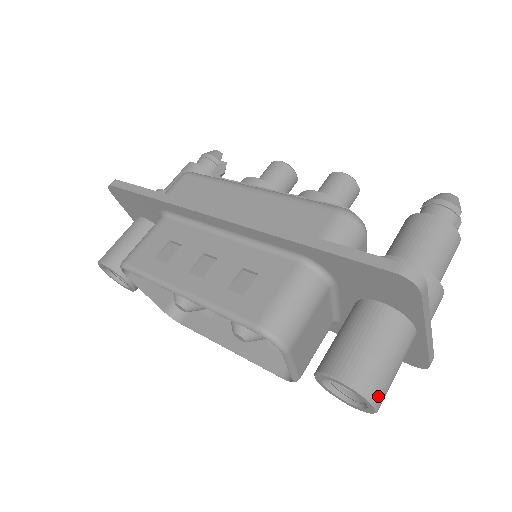
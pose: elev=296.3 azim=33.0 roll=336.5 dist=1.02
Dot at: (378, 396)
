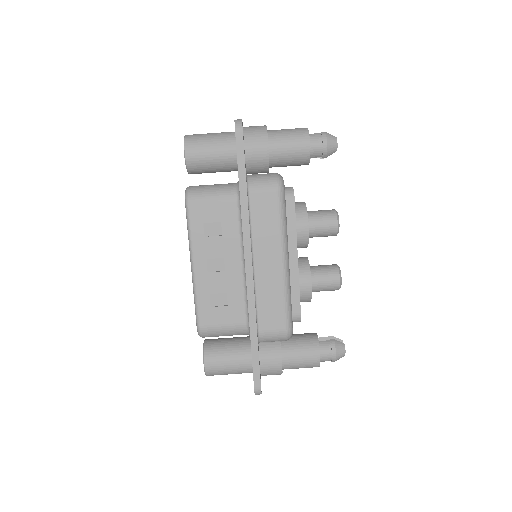
Dot at: (212, 375)
